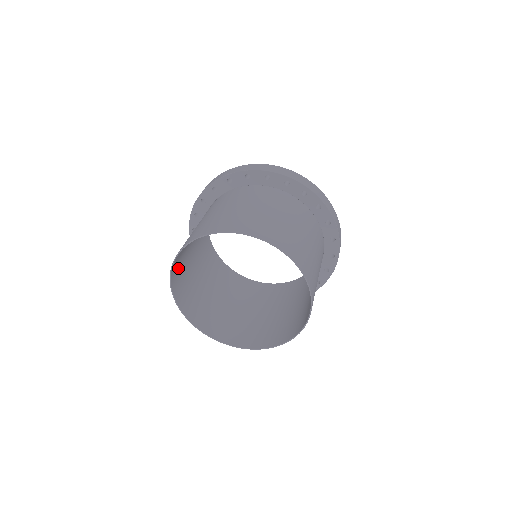
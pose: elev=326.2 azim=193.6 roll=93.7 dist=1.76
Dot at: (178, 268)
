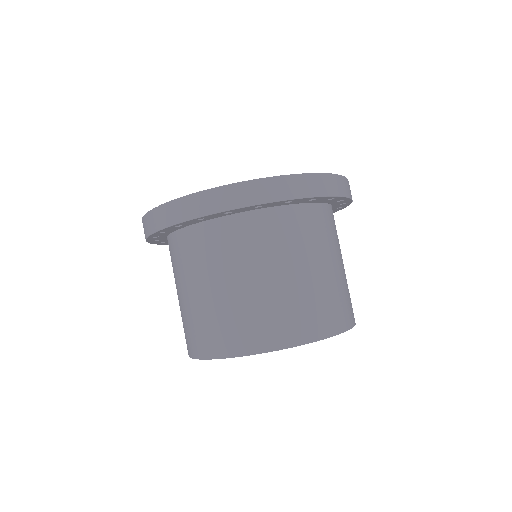
Dot at: occluded
